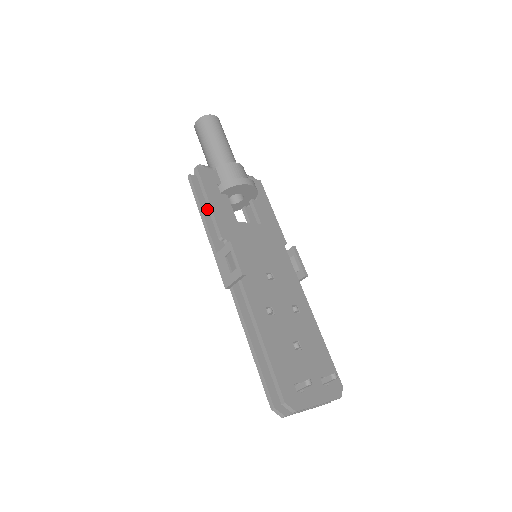
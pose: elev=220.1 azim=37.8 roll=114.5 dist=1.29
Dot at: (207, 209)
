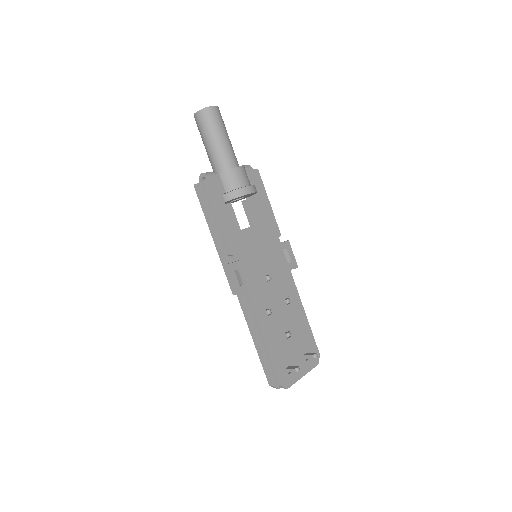
Dot at: occluded
